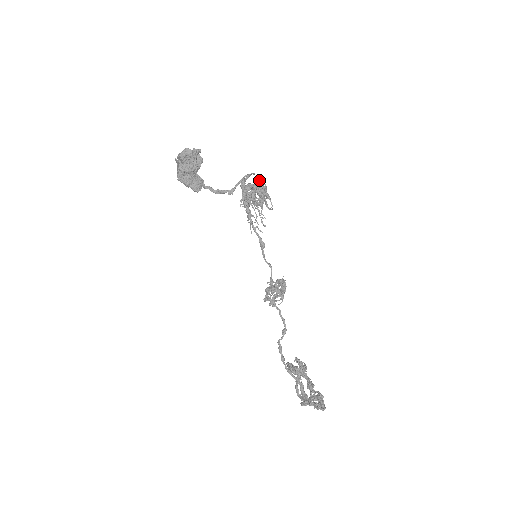
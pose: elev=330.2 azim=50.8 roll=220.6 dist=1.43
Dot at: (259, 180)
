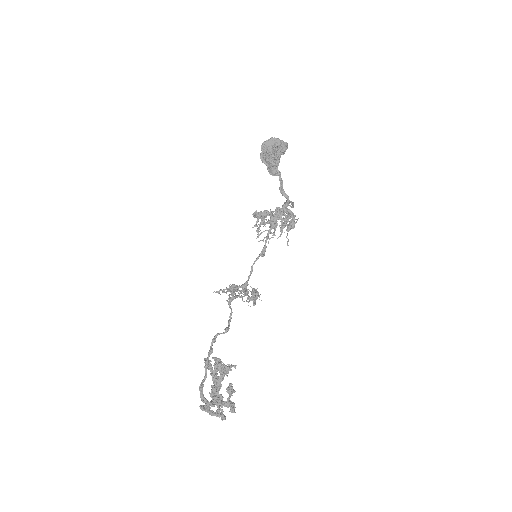
Dot at: occluded
